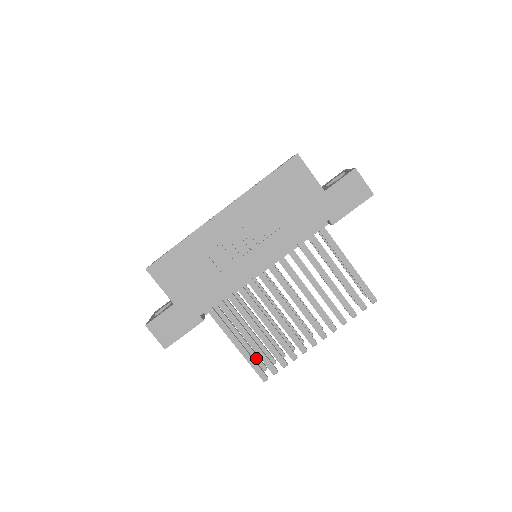
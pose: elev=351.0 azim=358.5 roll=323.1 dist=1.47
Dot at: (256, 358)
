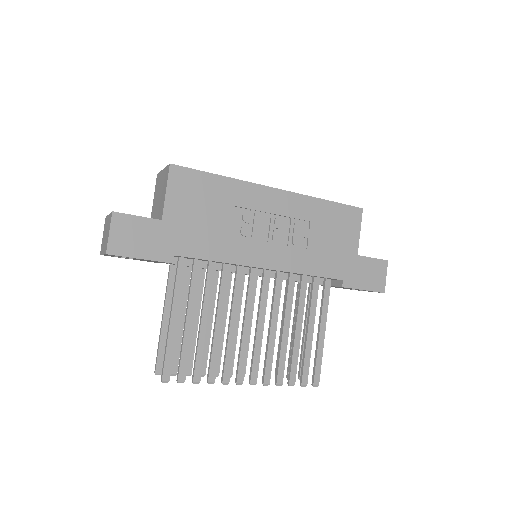
Dot at: (162, 353)
